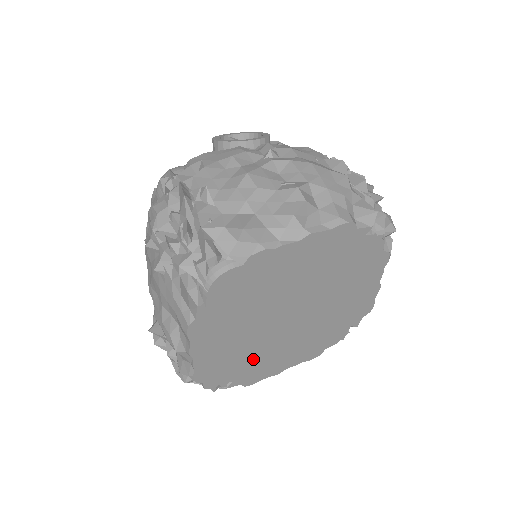
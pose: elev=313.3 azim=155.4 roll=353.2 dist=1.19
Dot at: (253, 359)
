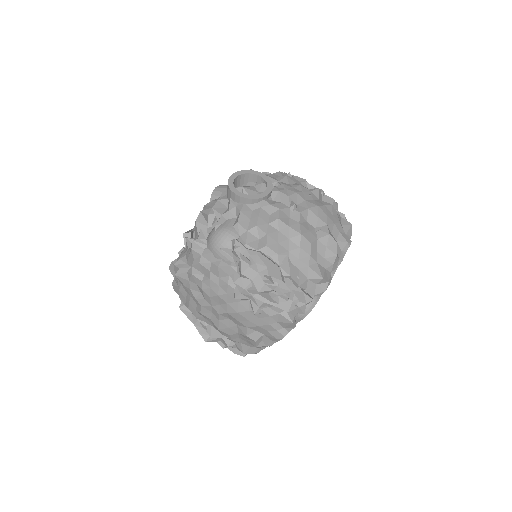
Dot at: occluded
